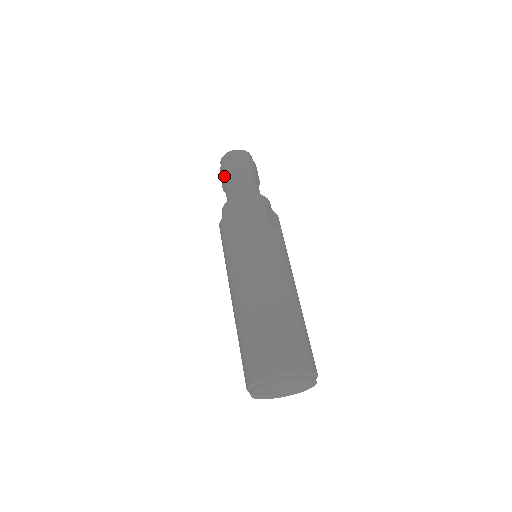
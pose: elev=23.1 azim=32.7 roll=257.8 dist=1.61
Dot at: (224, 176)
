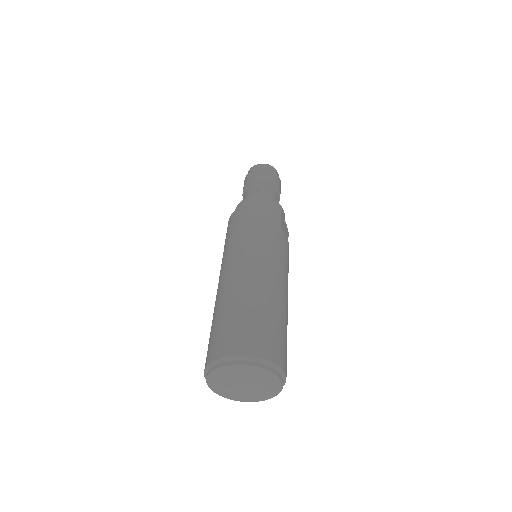
Dot at: (249, 180)
